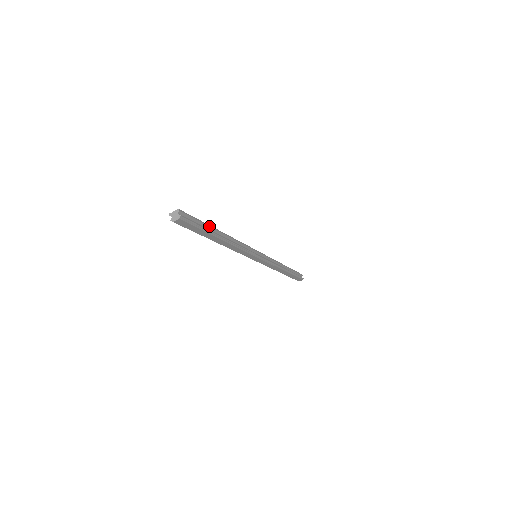
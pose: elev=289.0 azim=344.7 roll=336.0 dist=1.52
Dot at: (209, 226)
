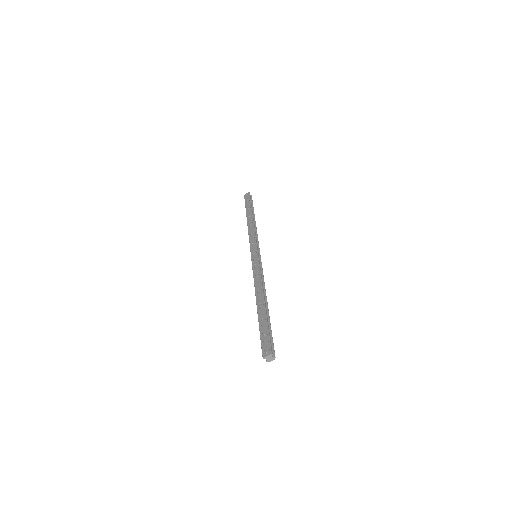
Dot at: (267, 317)
